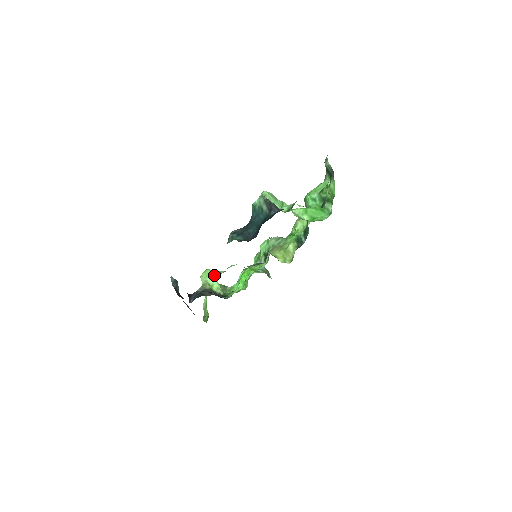
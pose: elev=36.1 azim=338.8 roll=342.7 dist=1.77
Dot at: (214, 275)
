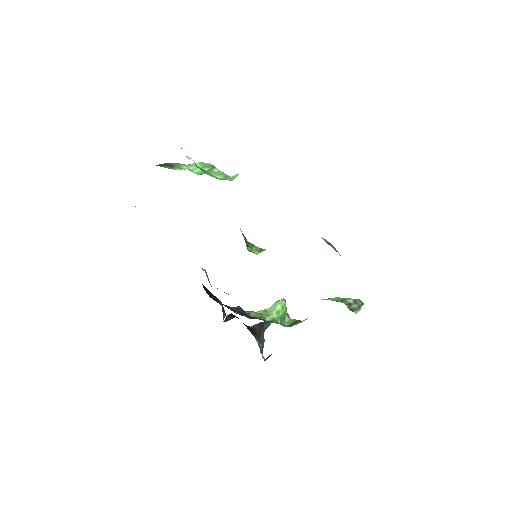
Dot at: occluded
